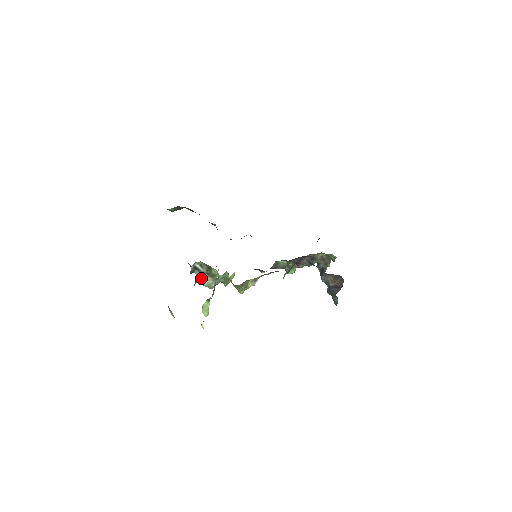
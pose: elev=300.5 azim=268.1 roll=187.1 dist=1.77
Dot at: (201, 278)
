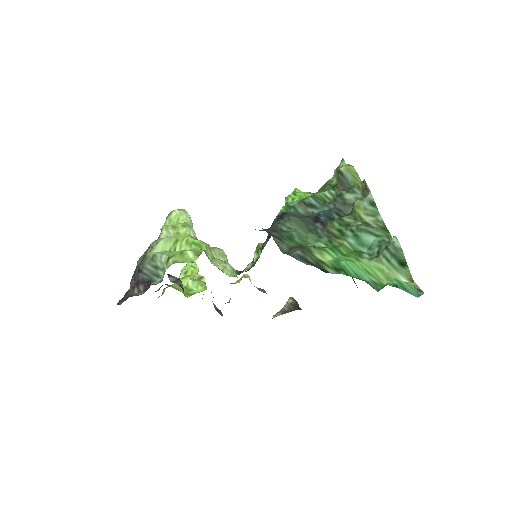
Dot at: occluded
